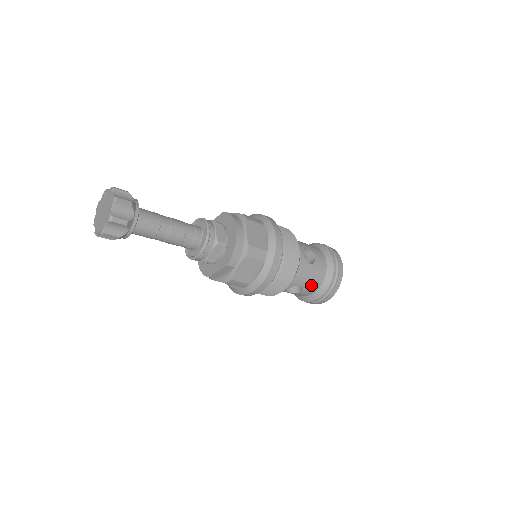
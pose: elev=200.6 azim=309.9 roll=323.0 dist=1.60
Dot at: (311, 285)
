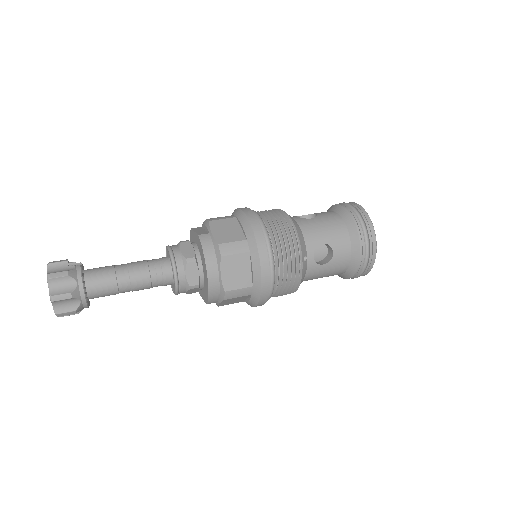
Dot at: (330, 275)
